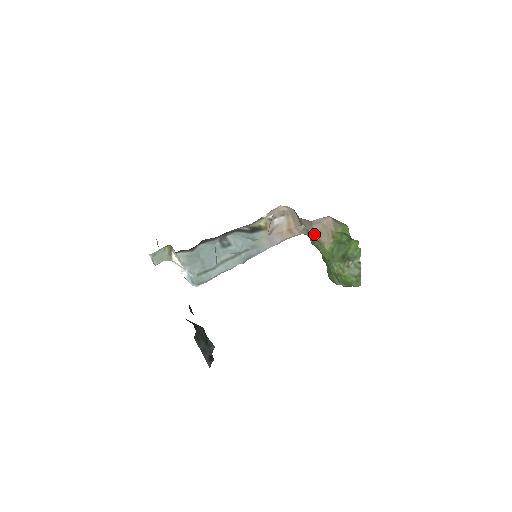
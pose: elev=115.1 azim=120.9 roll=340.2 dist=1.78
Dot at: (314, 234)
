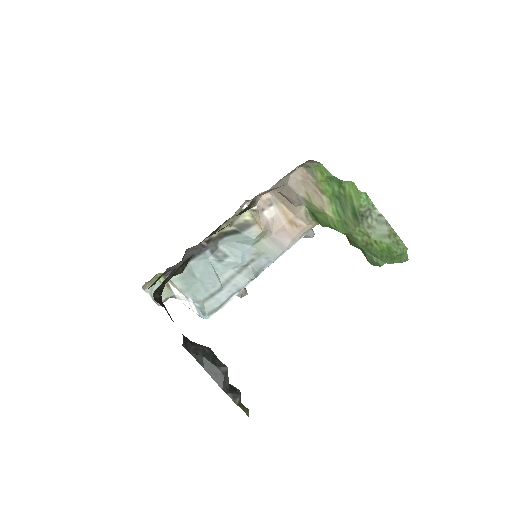
Dot at: (307, 204)
